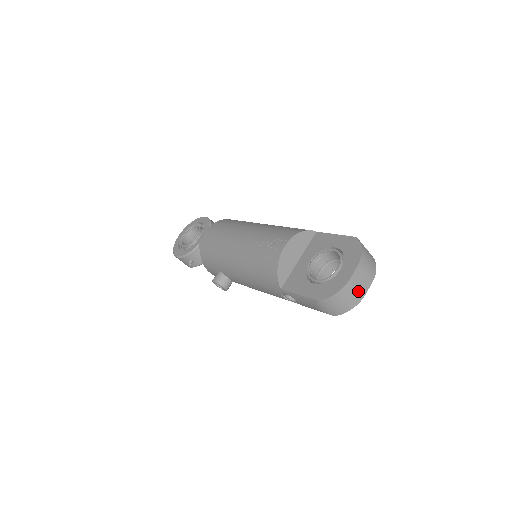
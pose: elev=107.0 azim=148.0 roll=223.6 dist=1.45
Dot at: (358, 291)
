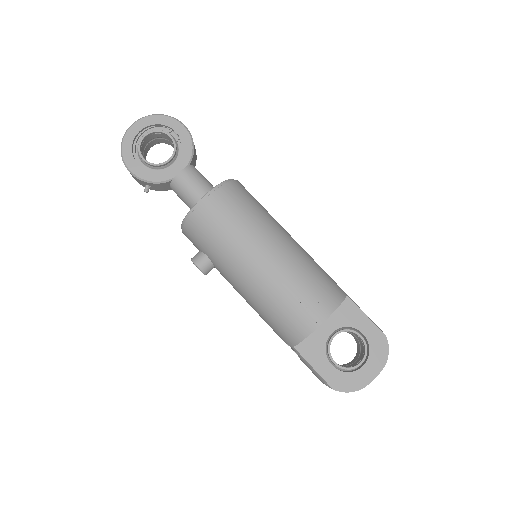
Dot at: occluded
